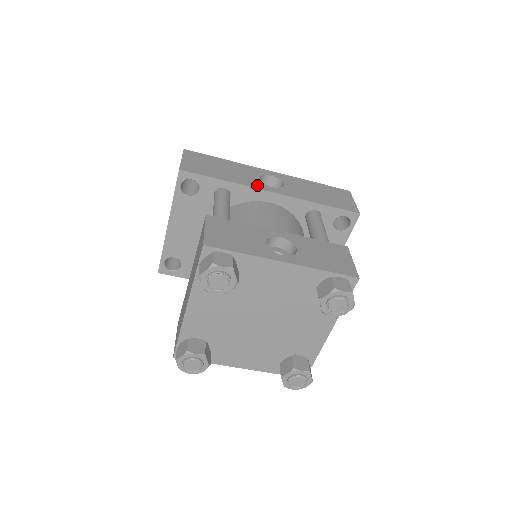
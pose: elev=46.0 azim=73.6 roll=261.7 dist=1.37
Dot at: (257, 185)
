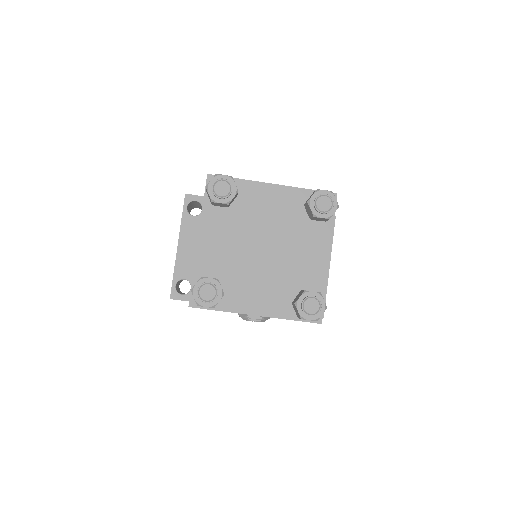
Dot at: occluded
